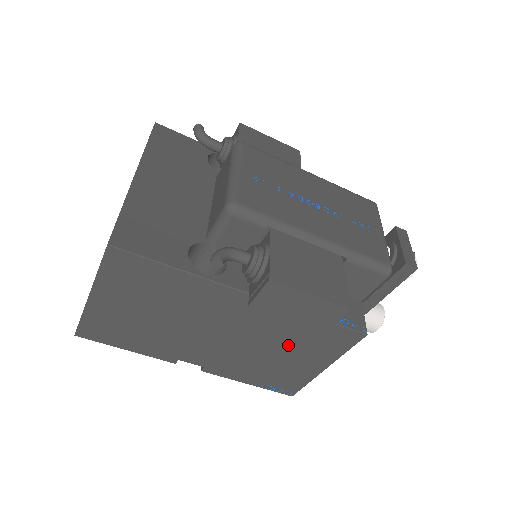
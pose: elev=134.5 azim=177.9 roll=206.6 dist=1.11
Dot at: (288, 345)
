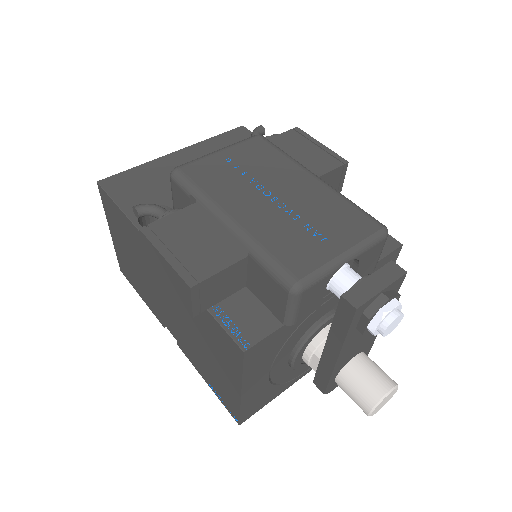
Dot at: (204, 337)
